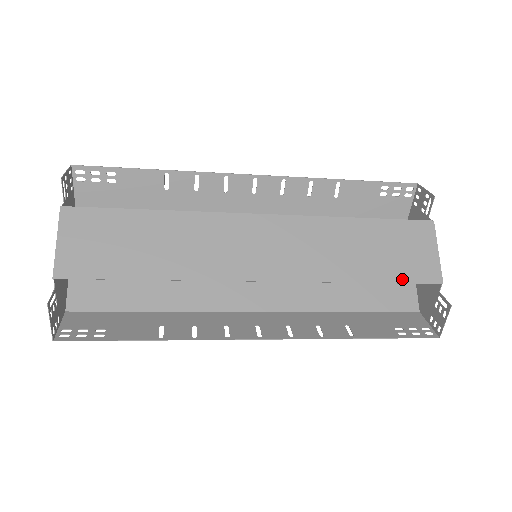
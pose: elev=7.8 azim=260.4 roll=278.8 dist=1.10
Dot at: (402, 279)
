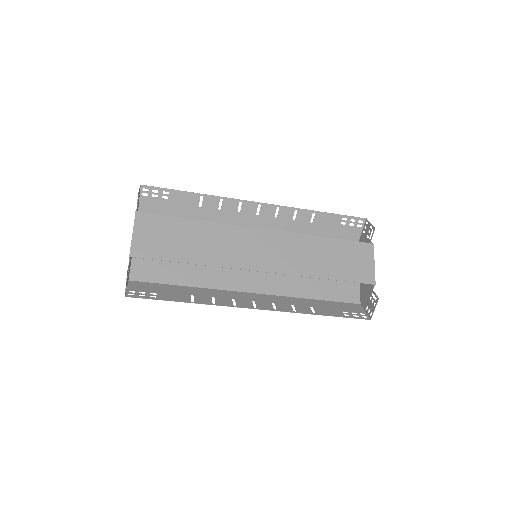
Dot at: (349, 279)
